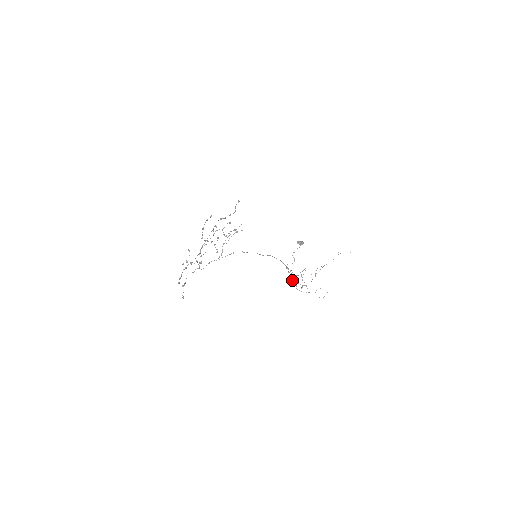
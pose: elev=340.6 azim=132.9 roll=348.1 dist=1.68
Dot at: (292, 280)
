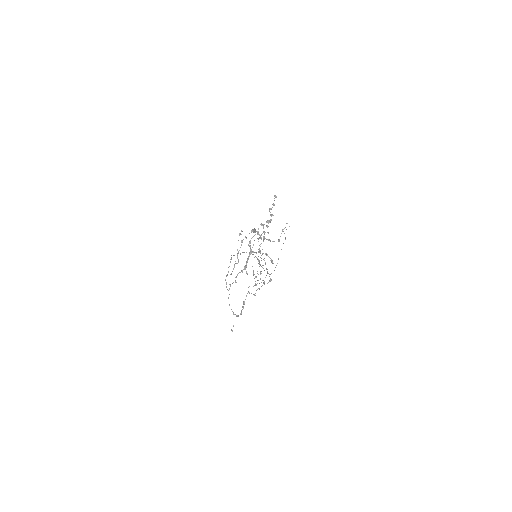
Dot at: (260, 272)
